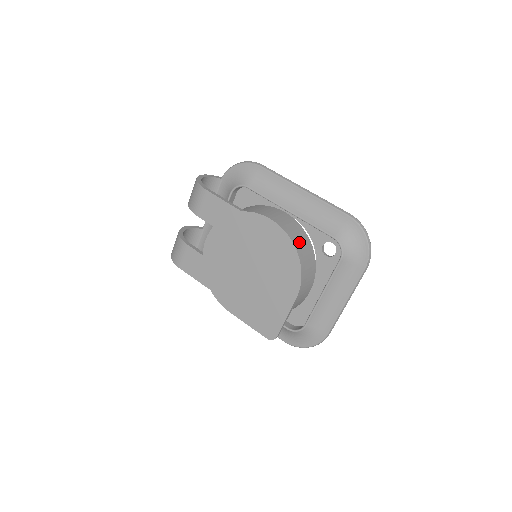
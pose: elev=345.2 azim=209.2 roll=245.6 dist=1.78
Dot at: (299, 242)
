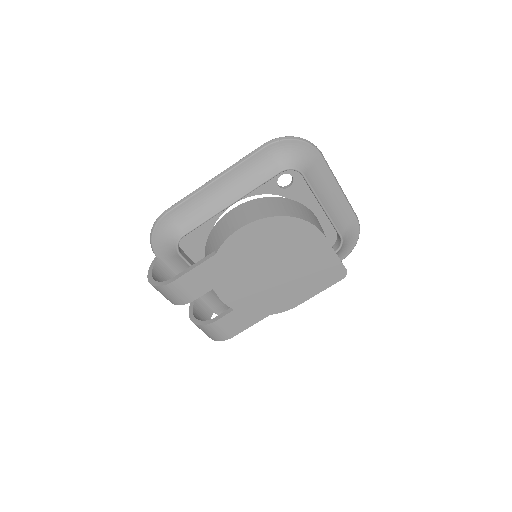
Dot at: (274, 210)
